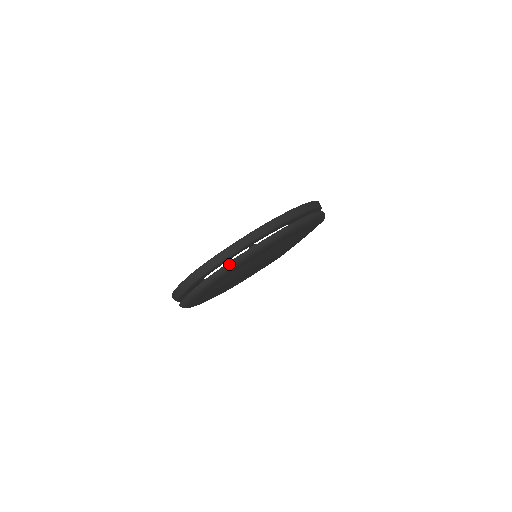
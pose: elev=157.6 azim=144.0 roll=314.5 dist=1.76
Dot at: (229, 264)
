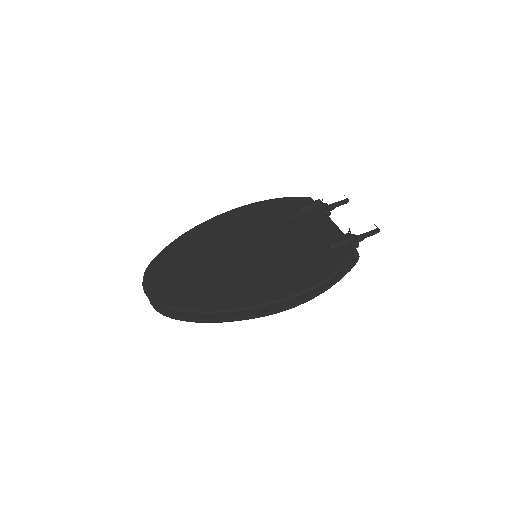
Dot at: (177, 319)
